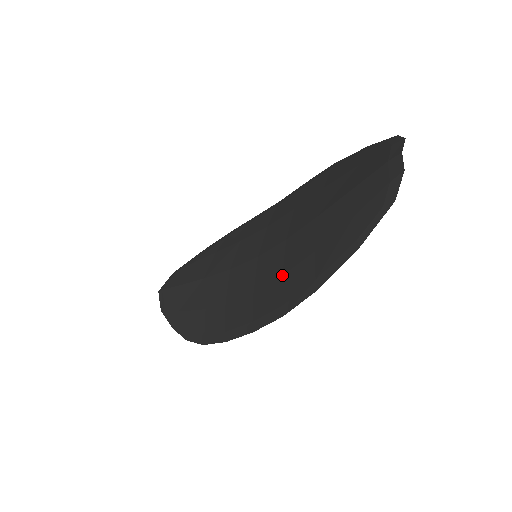
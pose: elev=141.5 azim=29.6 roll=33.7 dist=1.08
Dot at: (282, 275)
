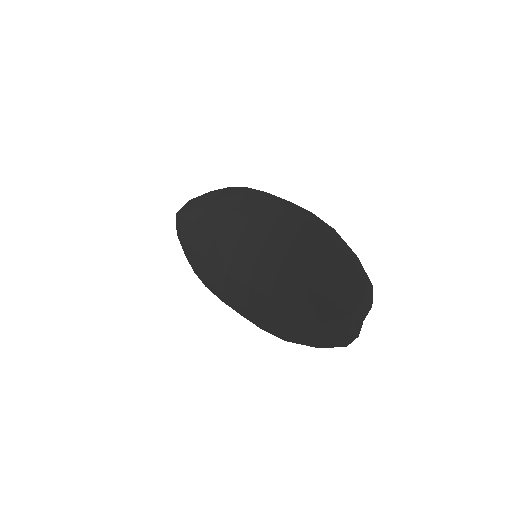
Dot at: (269, 299)
